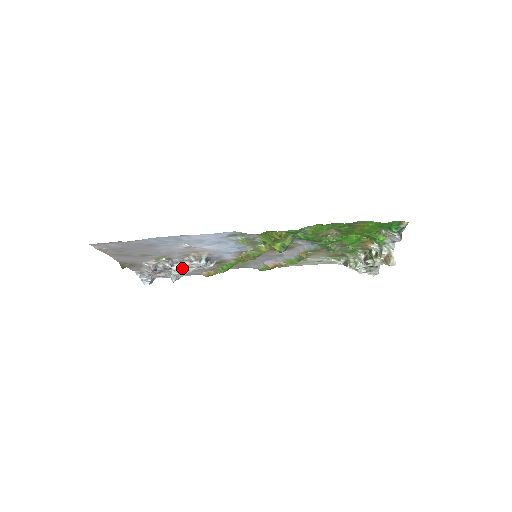
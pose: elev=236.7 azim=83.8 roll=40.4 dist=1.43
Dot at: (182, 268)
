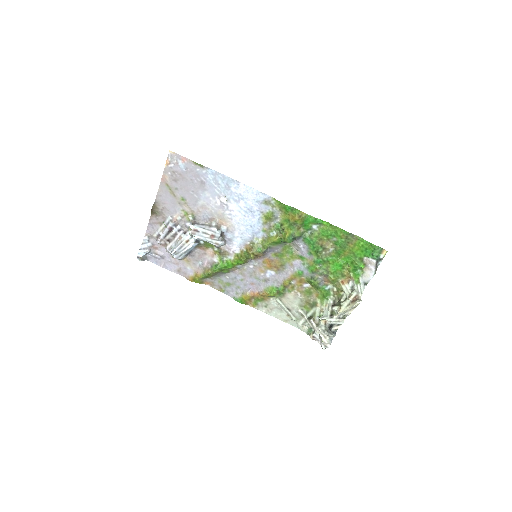
Dot at: (199, 230)
